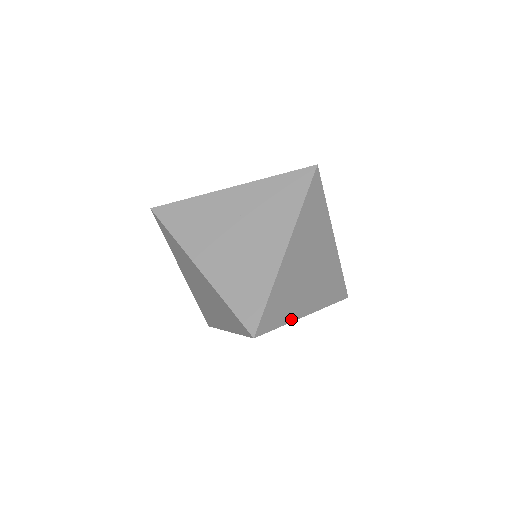
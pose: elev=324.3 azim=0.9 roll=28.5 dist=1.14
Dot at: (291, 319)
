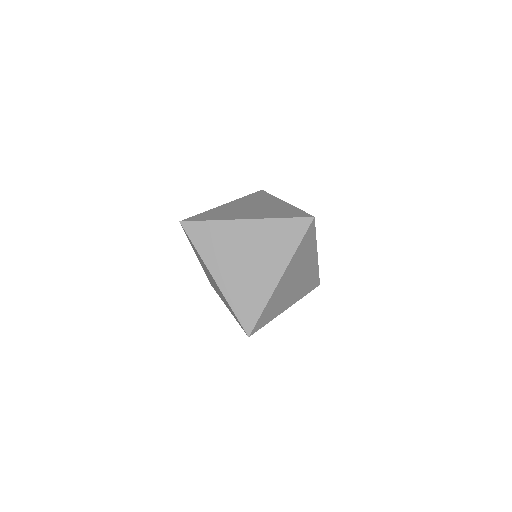
Dot at: (275, 316)
